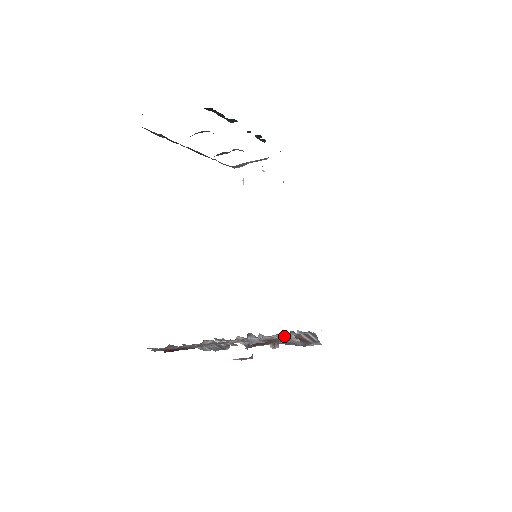
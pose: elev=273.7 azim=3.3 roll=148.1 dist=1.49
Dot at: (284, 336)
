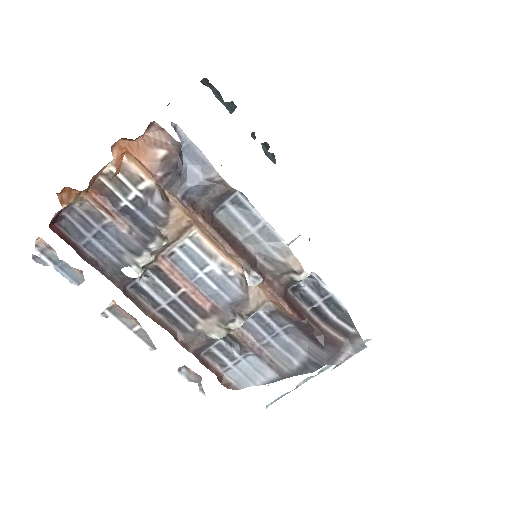
Dot at: (271, 253)
